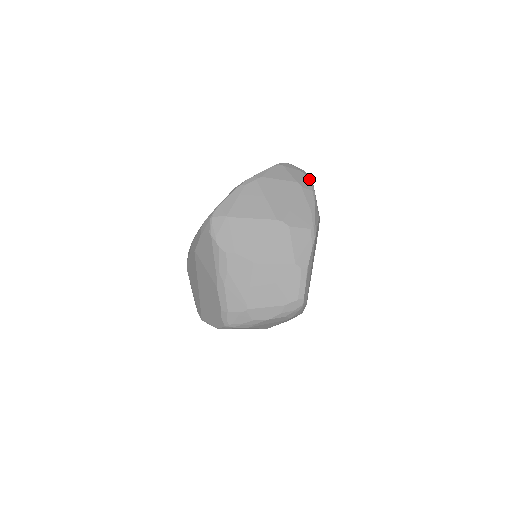
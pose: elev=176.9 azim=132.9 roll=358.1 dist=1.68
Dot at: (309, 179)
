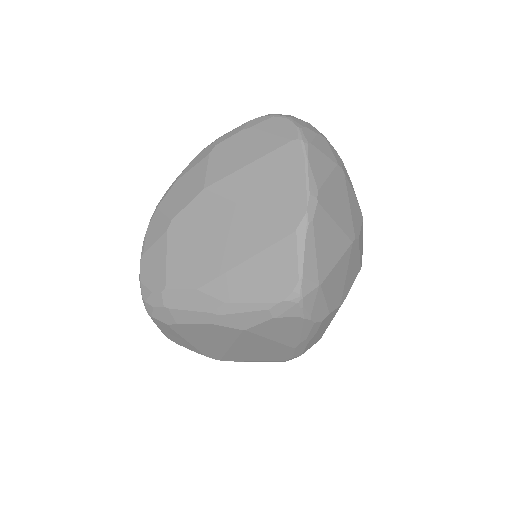
Dot at: (328, 141)
